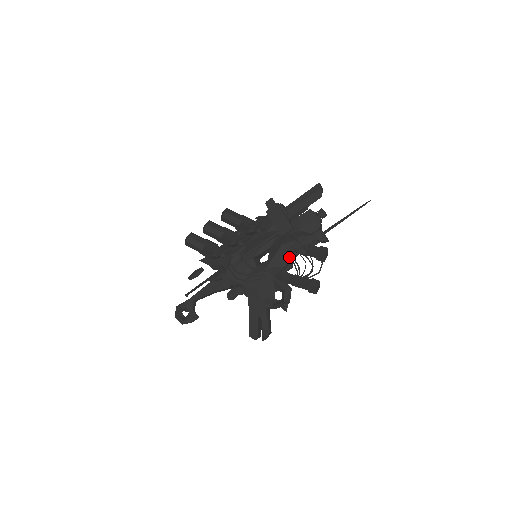
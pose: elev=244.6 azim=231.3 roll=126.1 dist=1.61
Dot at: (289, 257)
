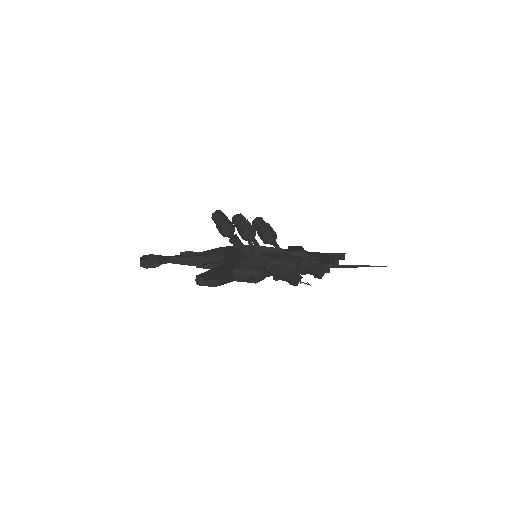
Dot at: (288, 256)
